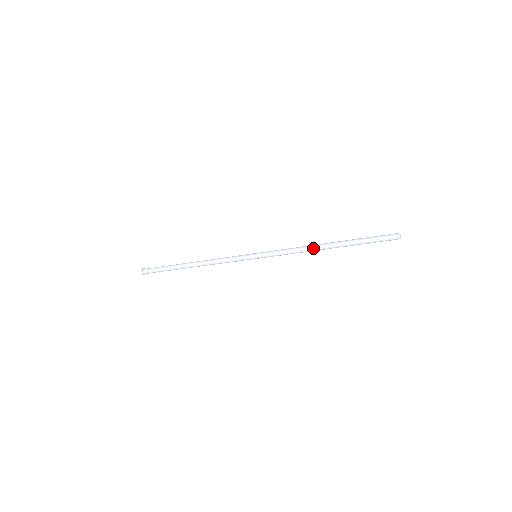
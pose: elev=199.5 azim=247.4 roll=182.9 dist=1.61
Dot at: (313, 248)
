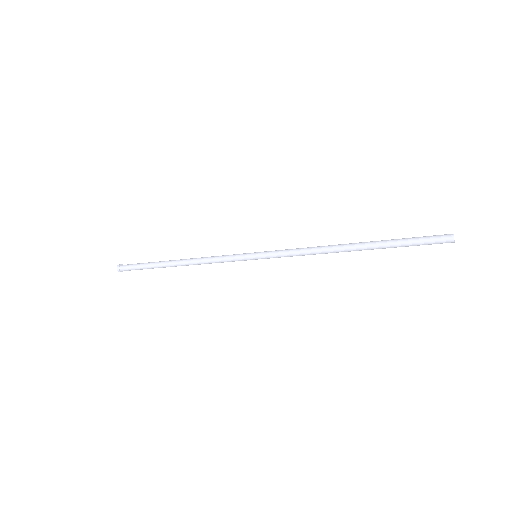
Dot at: (331, 252)
